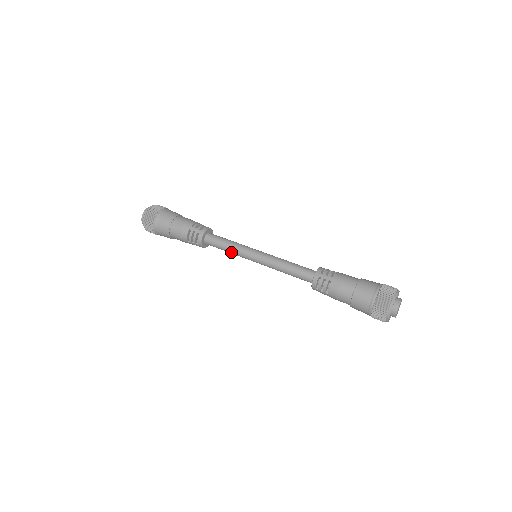
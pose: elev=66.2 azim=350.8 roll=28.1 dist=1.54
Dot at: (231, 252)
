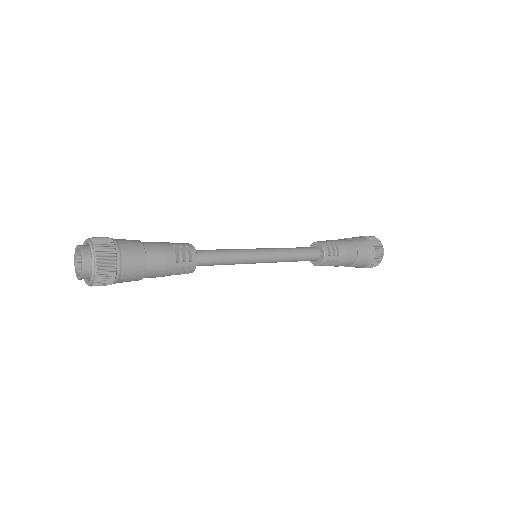
Dot at: (233, 258)
